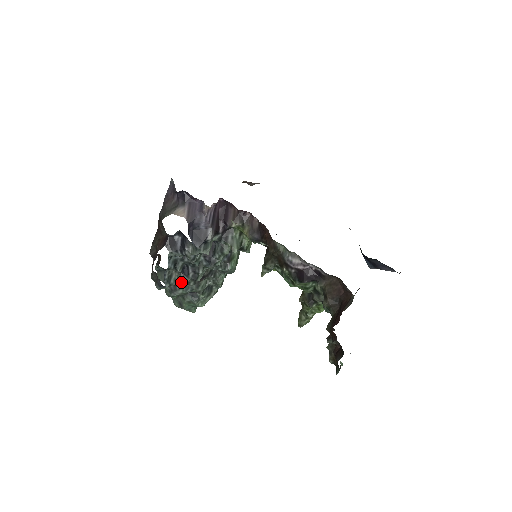
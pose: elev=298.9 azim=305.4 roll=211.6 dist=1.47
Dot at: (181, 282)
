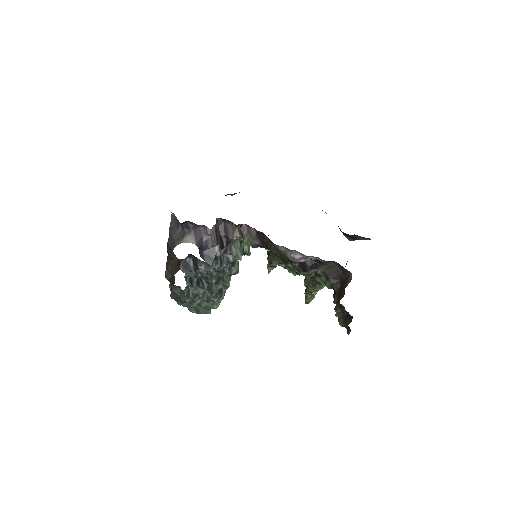
Dot at: (199, 294)
